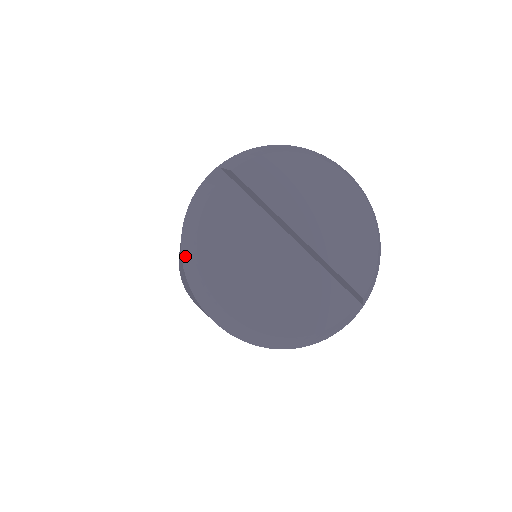
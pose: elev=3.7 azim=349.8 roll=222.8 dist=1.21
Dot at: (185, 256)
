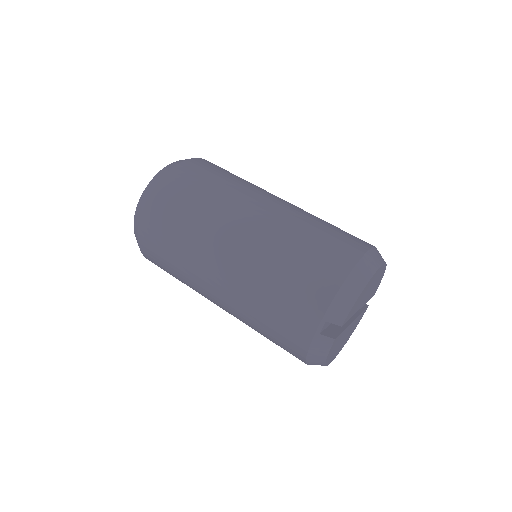
Dot at: (311, 363)
